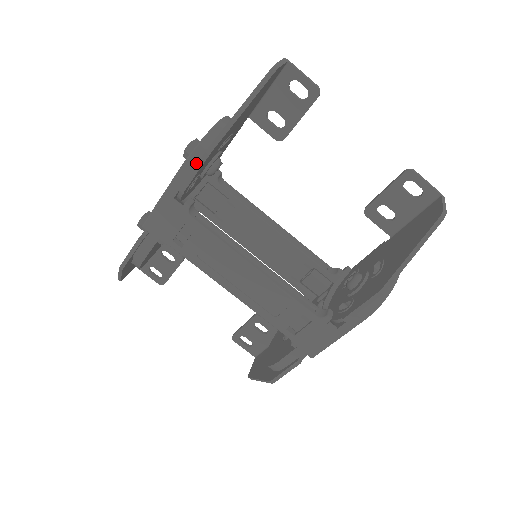
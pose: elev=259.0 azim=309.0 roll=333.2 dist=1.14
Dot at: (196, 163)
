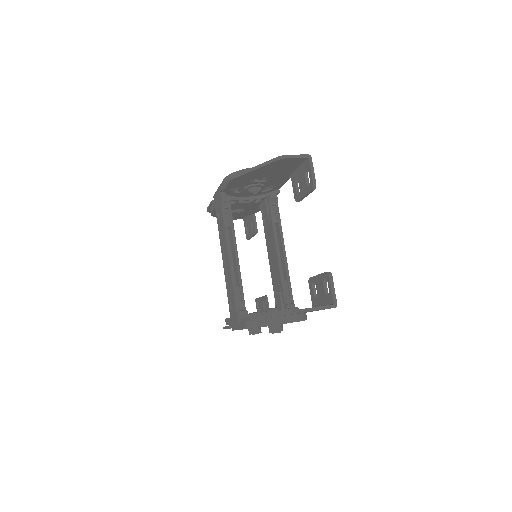
Dot at: occluded
